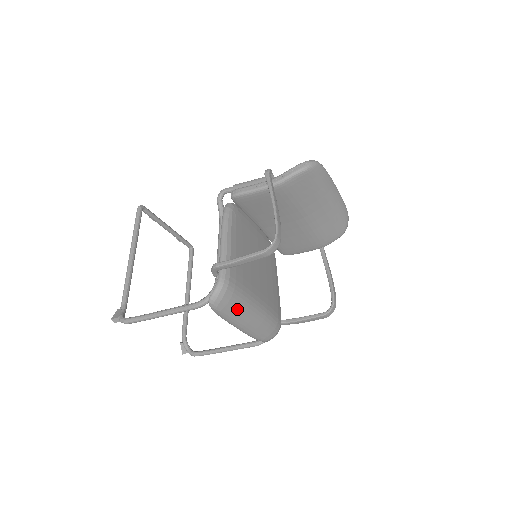
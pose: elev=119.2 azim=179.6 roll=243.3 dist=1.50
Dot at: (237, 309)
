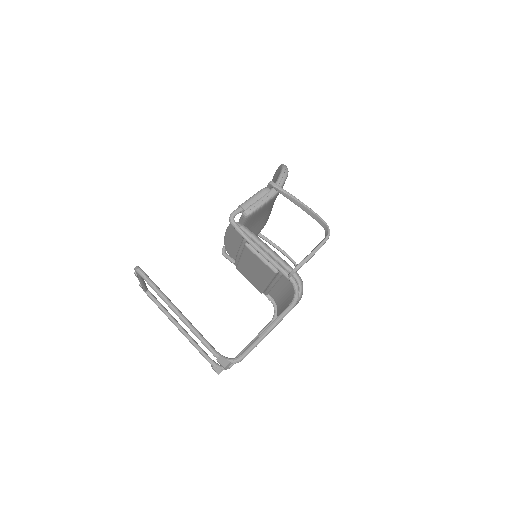
Dot at: occluded
